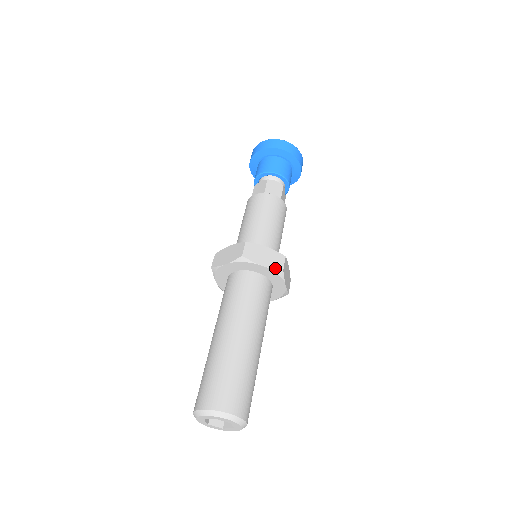
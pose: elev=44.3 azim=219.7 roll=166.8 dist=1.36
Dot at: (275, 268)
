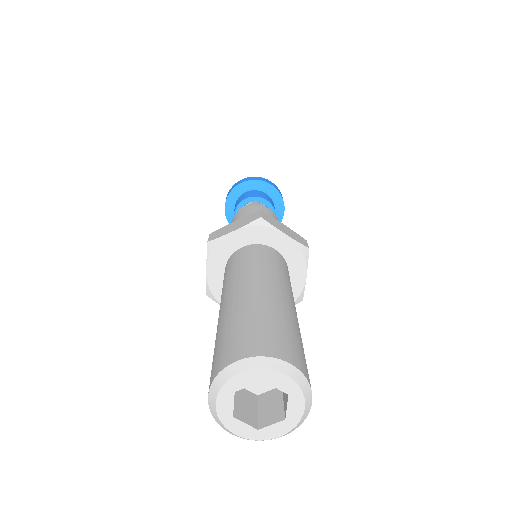
Dot at: (300, 242)
